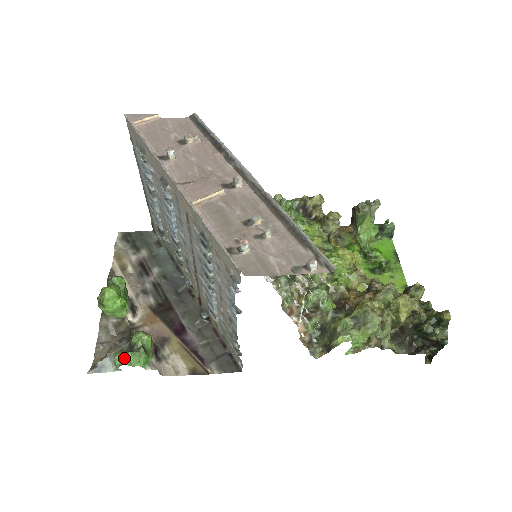
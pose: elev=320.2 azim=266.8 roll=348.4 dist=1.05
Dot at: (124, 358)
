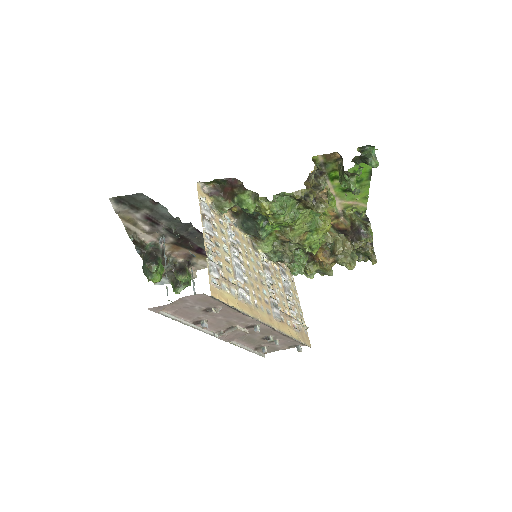
Dot at: occluded
